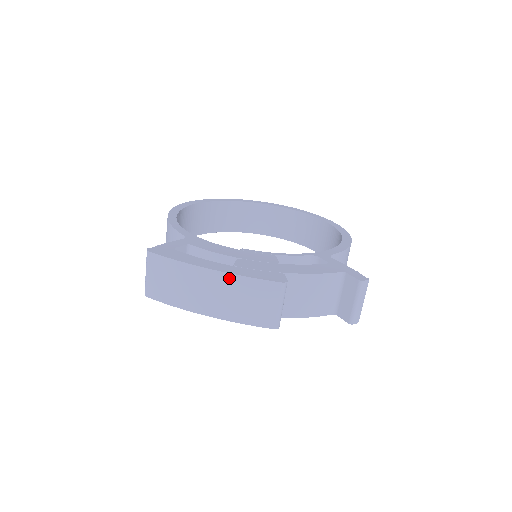
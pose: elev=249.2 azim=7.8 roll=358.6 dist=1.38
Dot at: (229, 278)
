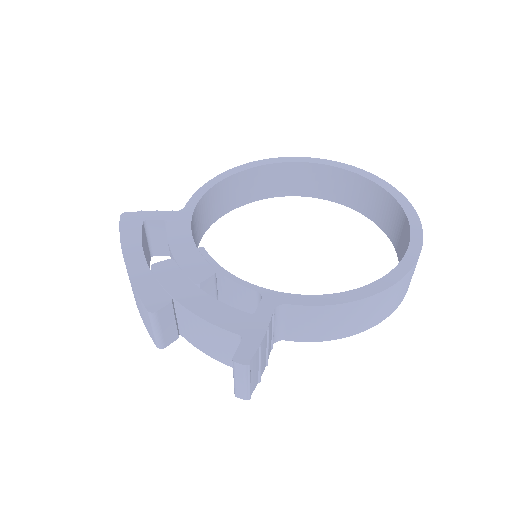
Dot at: (129, 277)
